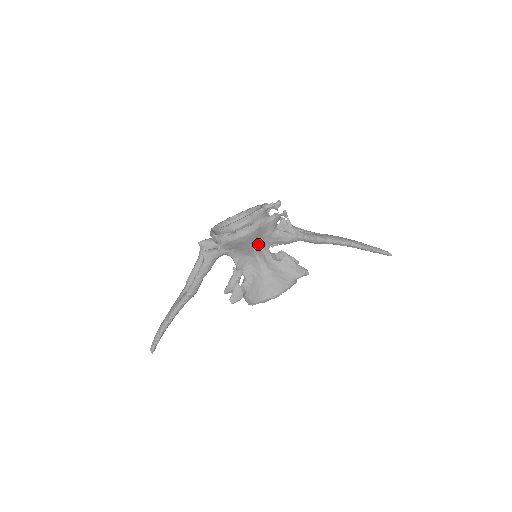
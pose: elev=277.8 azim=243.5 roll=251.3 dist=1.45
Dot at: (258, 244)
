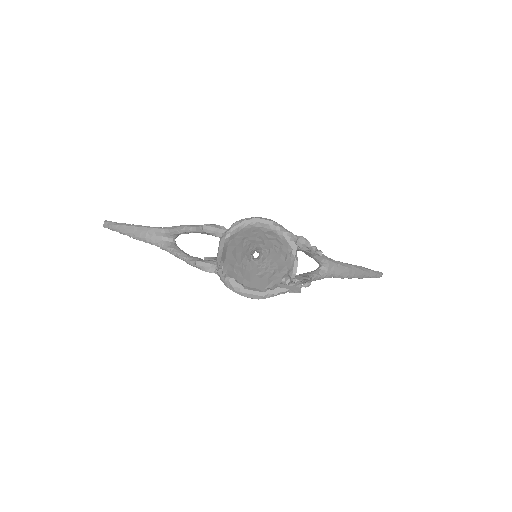
Dot at: occluded
